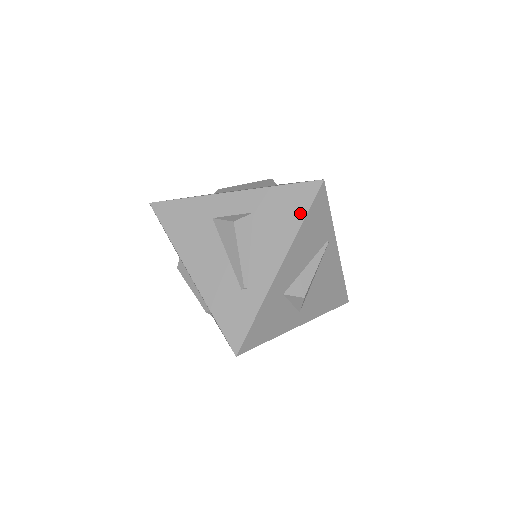
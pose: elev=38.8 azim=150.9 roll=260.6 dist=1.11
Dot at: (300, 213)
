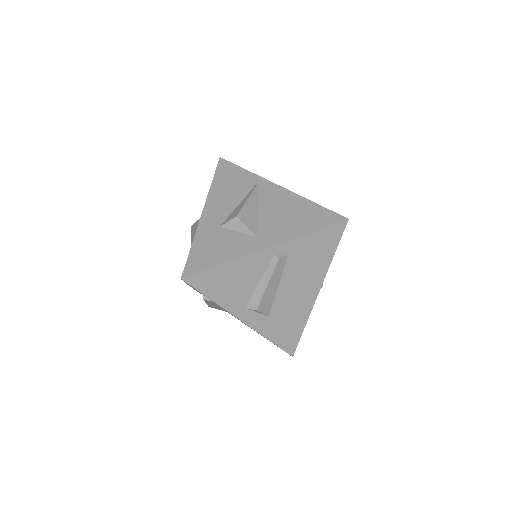
Dot at: occluded
